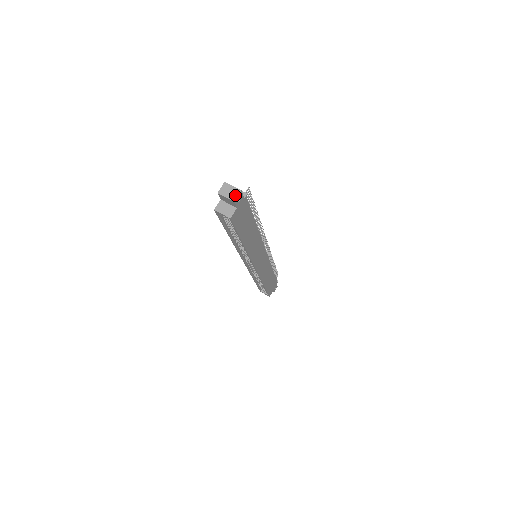
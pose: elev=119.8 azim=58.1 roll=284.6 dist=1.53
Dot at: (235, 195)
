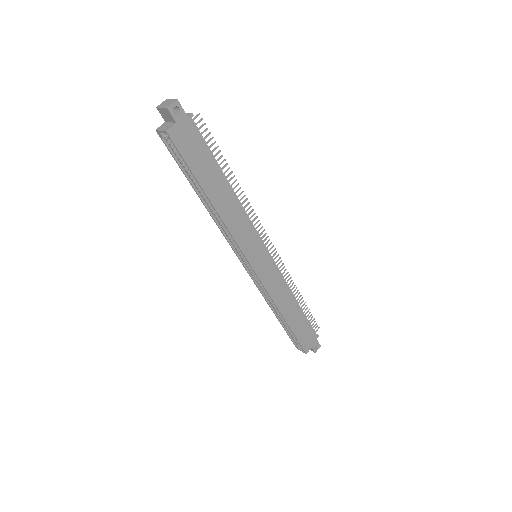
Dot at: (170, 104)
